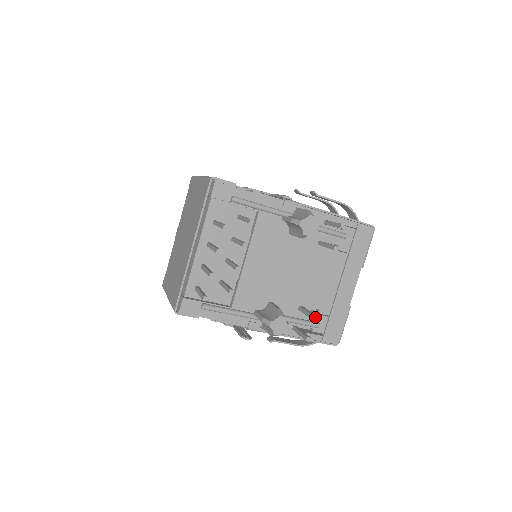
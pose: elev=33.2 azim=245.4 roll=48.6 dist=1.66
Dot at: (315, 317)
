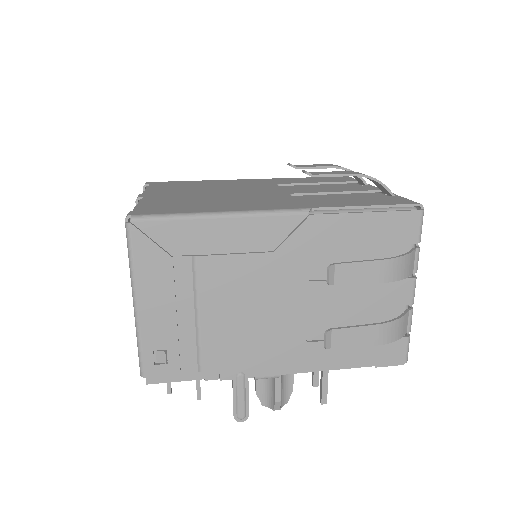
Dot at: occluded
